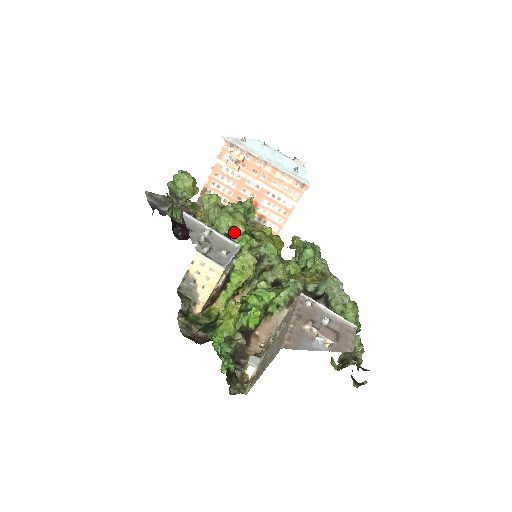
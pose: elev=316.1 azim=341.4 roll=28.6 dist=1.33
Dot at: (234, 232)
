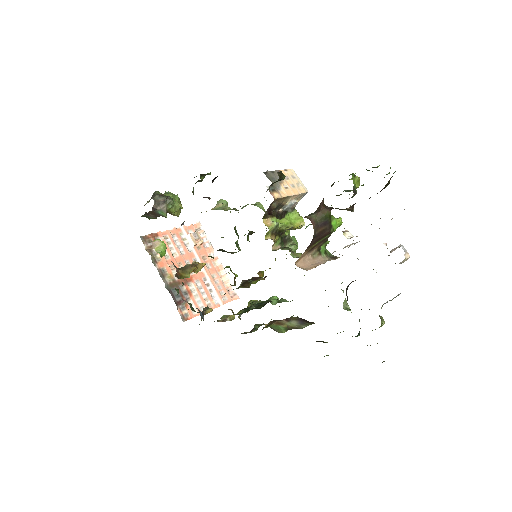
Dot at: occluded
